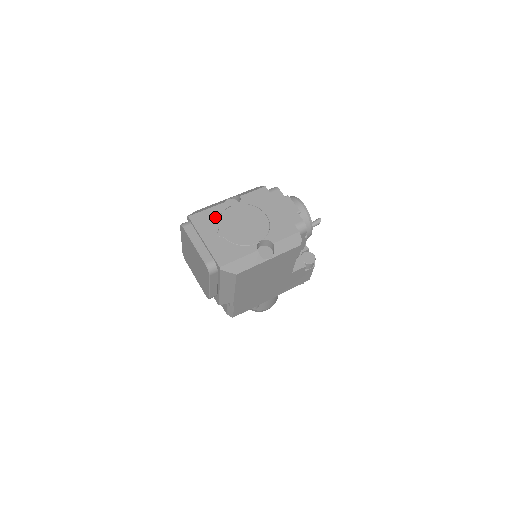
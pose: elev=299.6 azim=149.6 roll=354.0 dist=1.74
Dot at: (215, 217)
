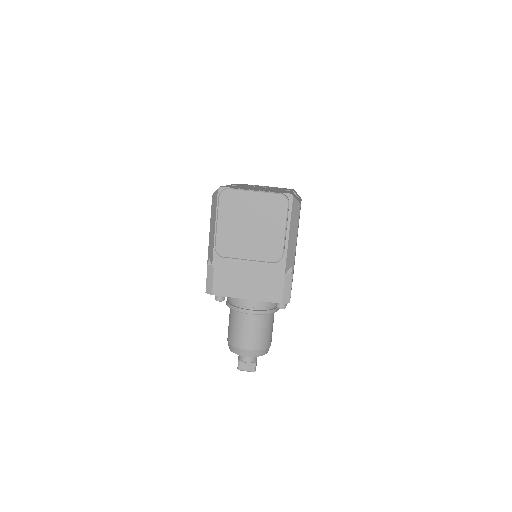
Dot at: occluded
